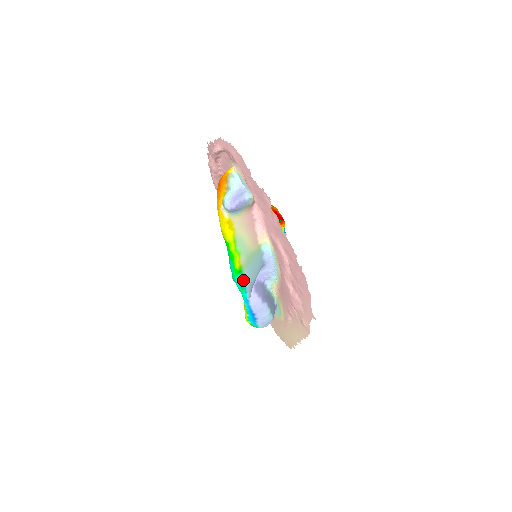
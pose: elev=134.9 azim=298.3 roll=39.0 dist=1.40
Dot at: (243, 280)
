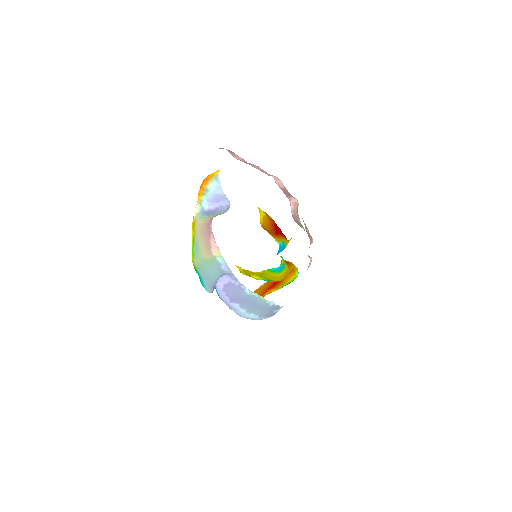
Dot at: (200, 277)
